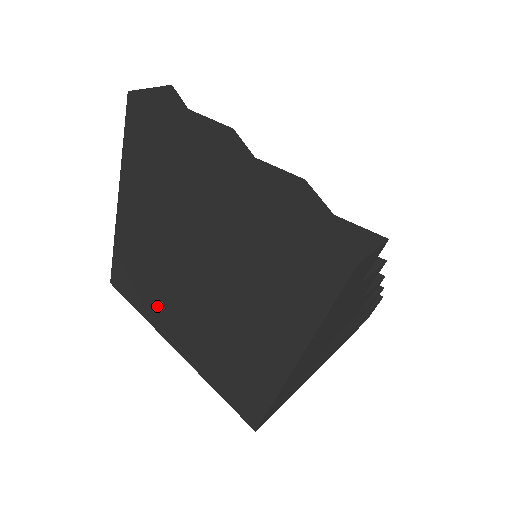
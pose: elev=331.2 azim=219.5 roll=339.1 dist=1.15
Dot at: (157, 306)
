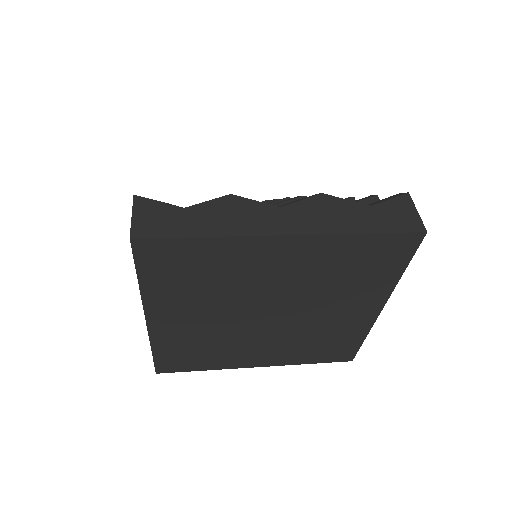
Dot at: (225, 355)
